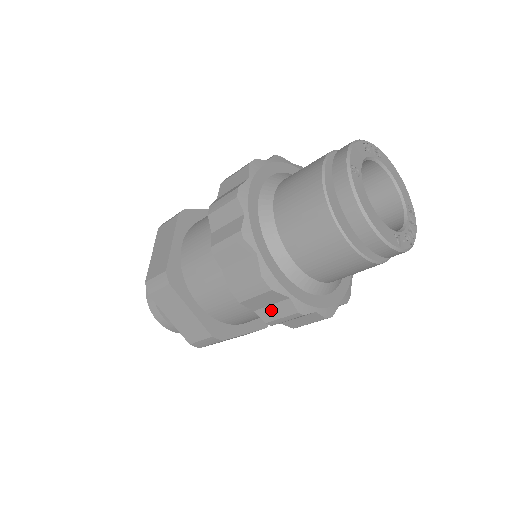
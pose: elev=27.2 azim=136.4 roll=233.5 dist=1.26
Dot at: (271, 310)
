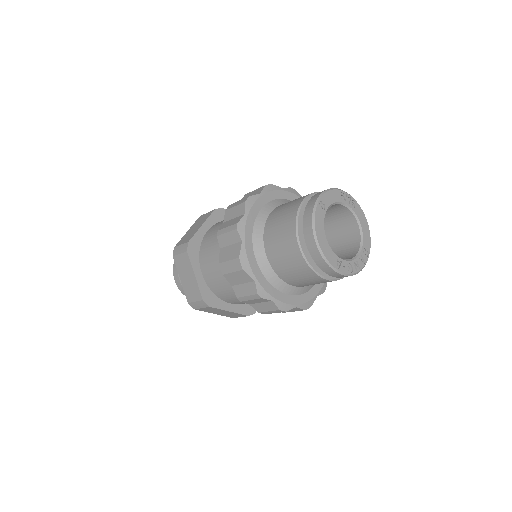
Dot at: (242, 288)
